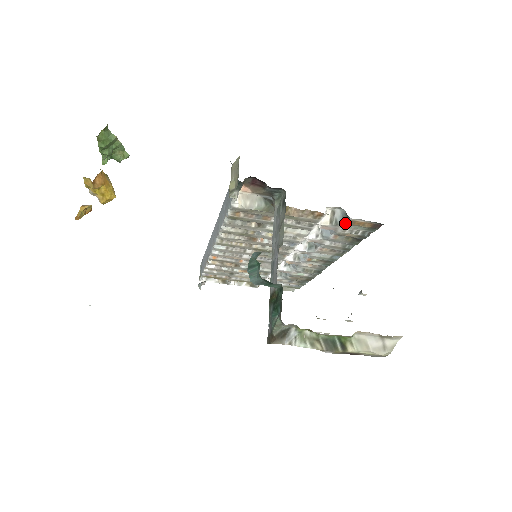
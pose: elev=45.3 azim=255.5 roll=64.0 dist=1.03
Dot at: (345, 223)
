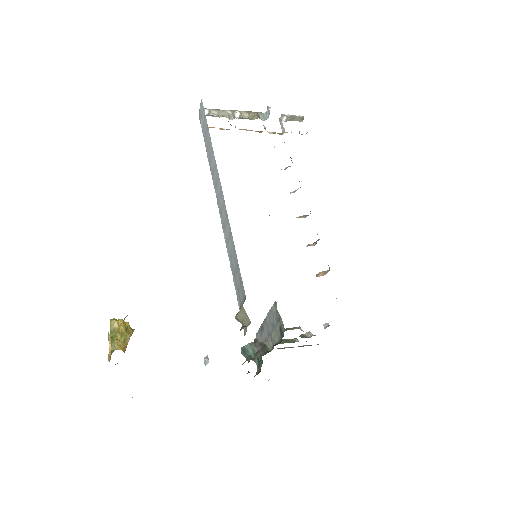
Dot at: occluded
